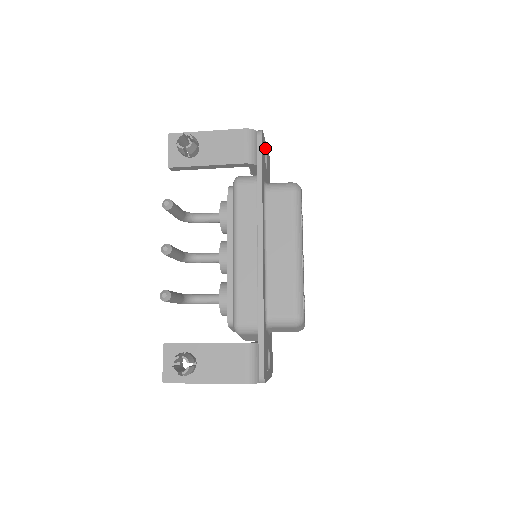
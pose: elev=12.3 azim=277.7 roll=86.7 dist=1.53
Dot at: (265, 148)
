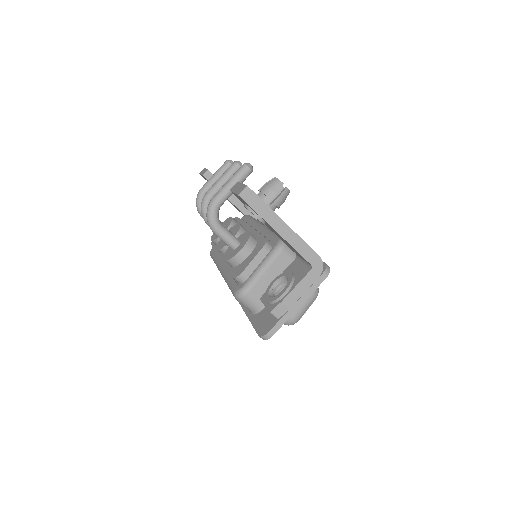
Dot at: occluded
